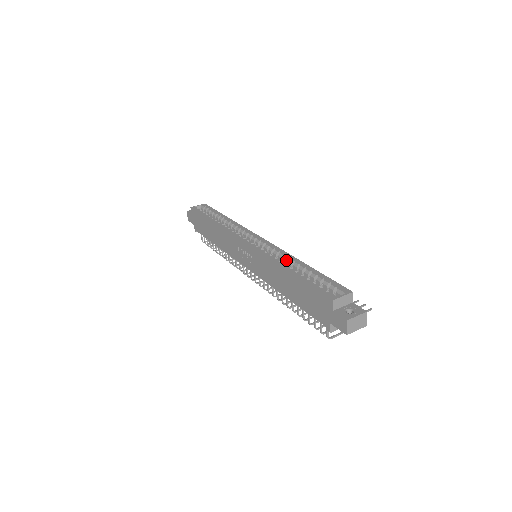
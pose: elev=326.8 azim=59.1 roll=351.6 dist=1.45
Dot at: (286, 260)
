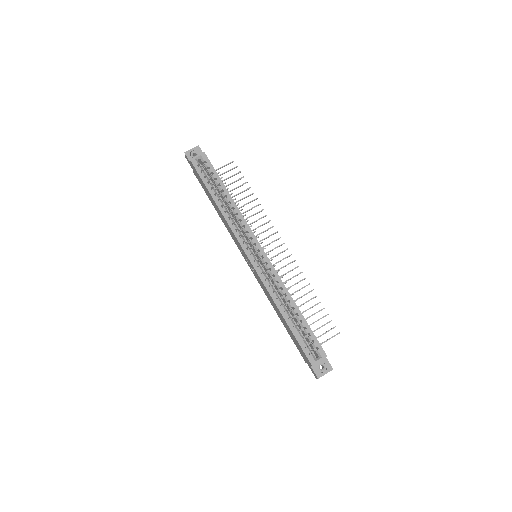
Dot at: (282, 295)
